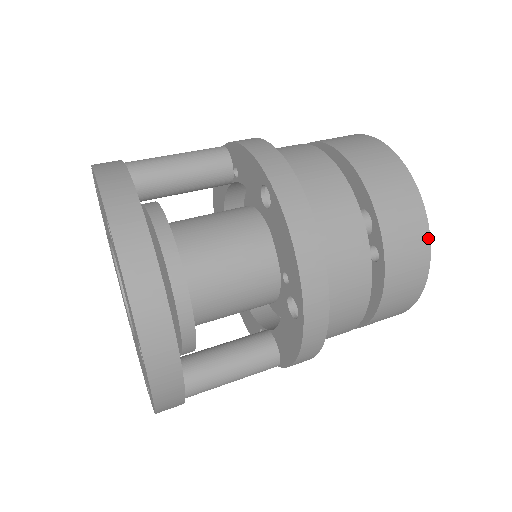
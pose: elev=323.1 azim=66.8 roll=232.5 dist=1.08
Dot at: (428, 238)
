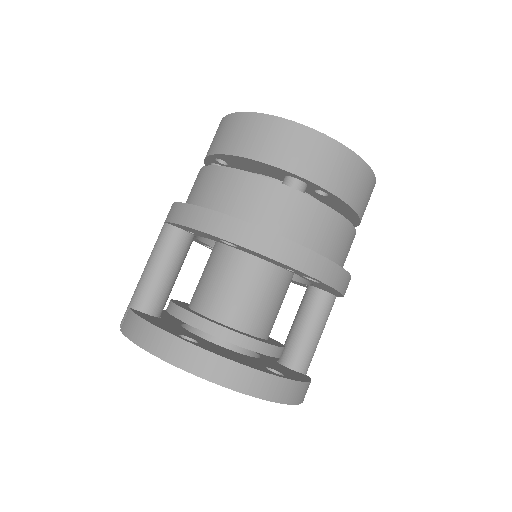
Dot at: (343, 147)
